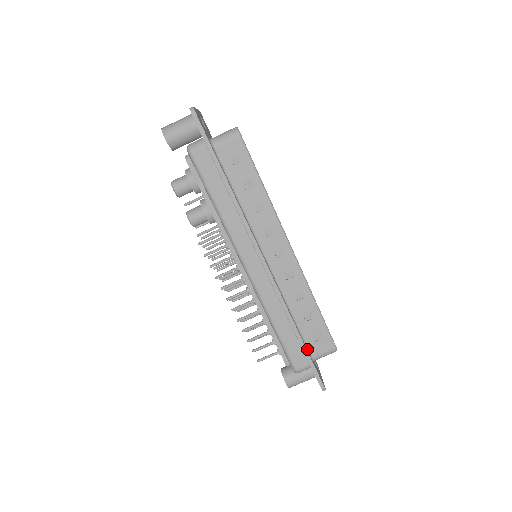
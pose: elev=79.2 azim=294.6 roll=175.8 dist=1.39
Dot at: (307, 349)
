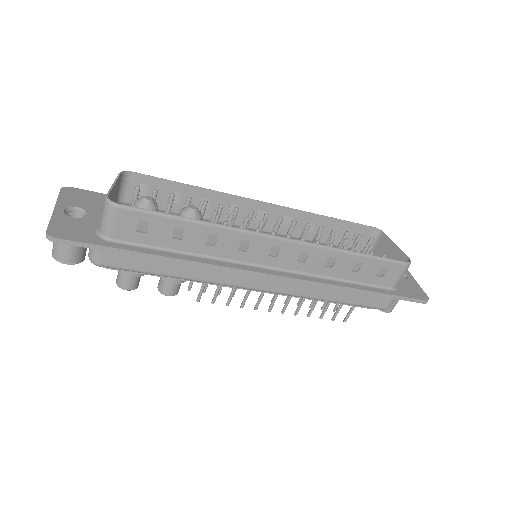
Dot at: (380, 288)
